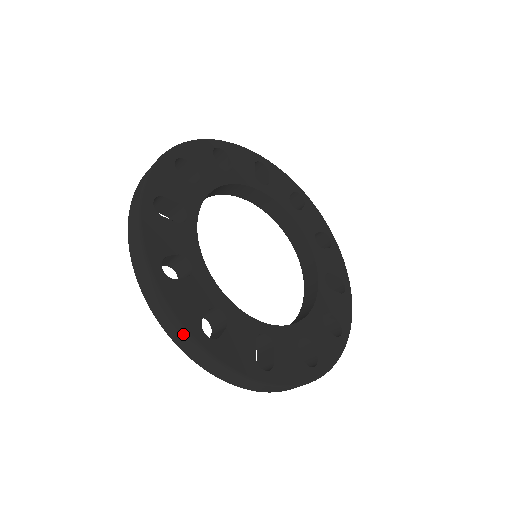
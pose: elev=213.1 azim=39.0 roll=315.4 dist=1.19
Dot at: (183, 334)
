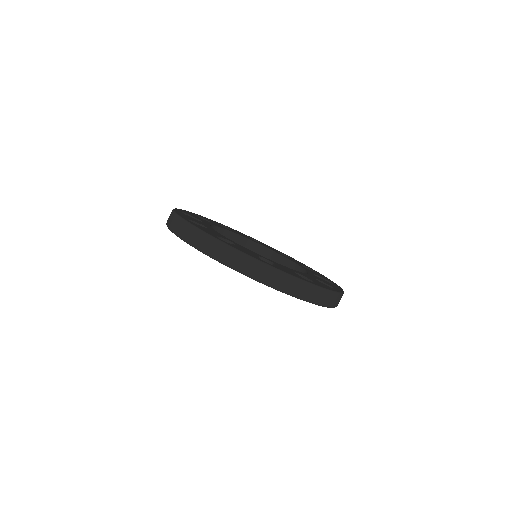
Dot at: (204, 237)
